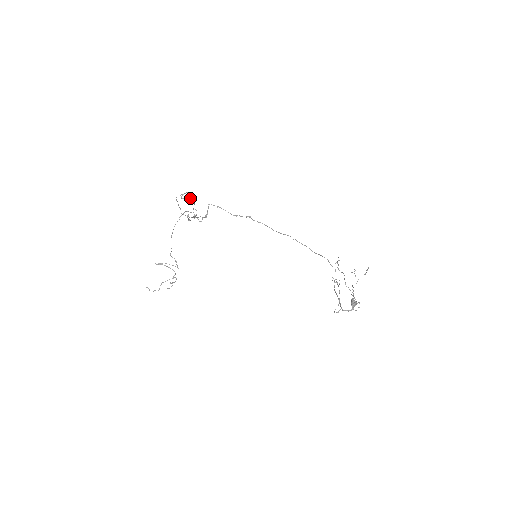
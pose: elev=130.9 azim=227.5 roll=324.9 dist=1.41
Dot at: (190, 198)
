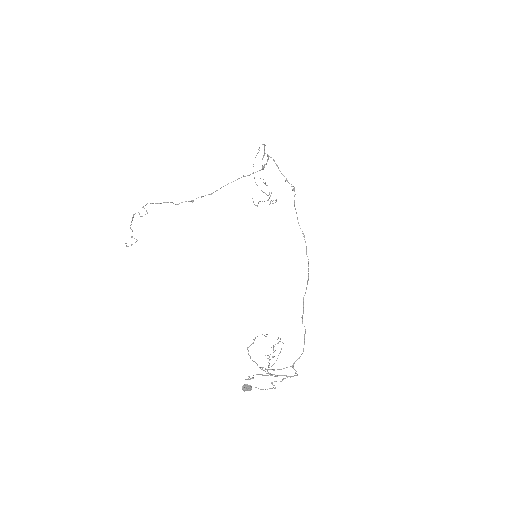
Dot at: occluded
